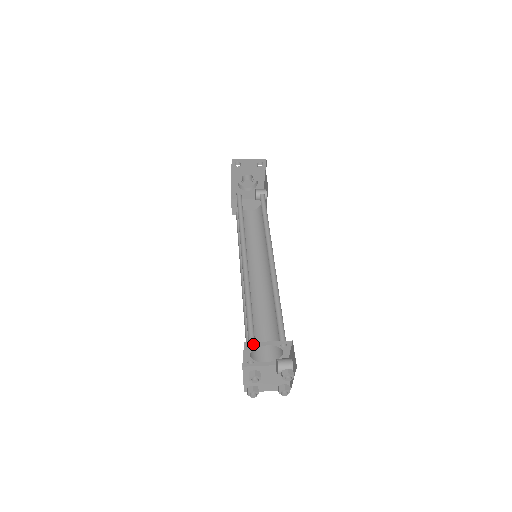
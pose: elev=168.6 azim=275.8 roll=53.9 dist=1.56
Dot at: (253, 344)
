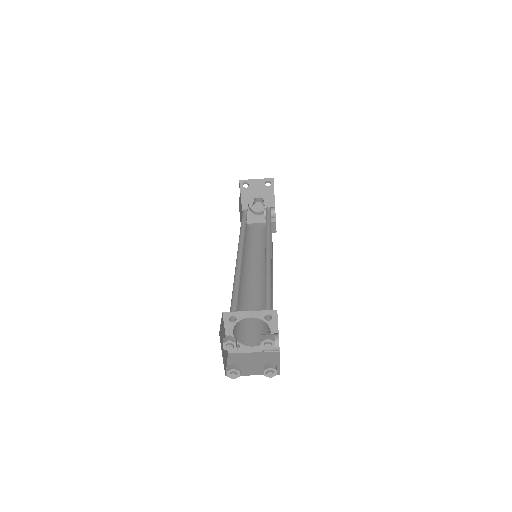
Dot at: (233, 315)
